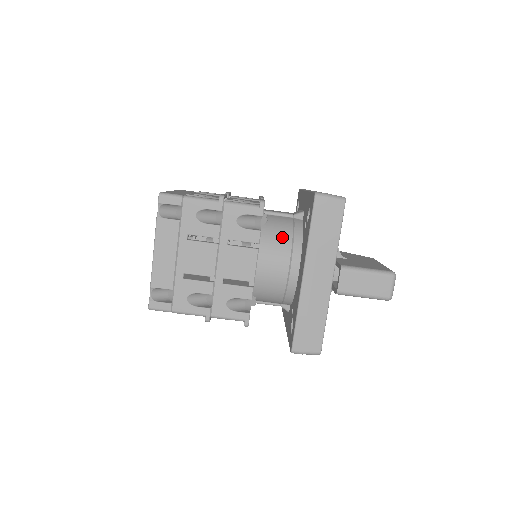
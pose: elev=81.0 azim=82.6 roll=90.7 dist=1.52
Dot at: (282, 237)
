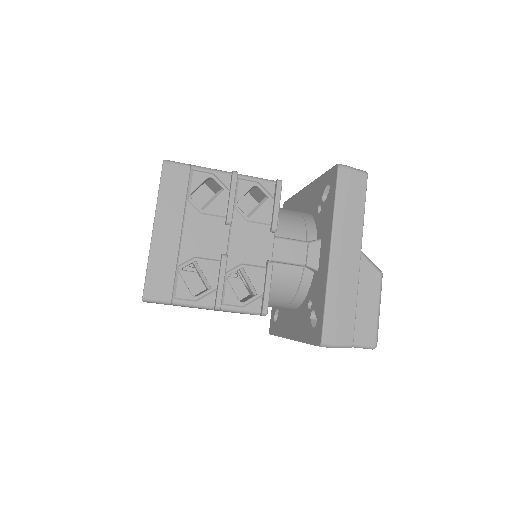
Dot at: (283, 297)
